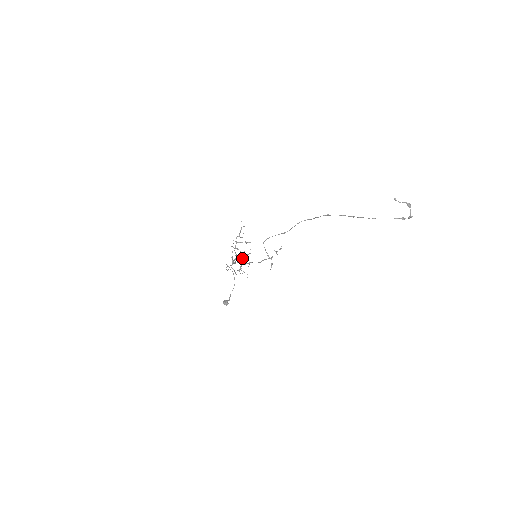
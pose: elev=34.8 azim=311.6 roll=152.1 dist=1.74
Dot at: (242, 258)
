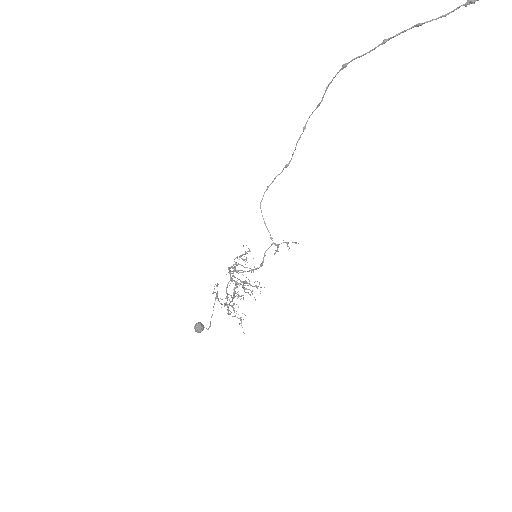
Dot at: (237, 270)
